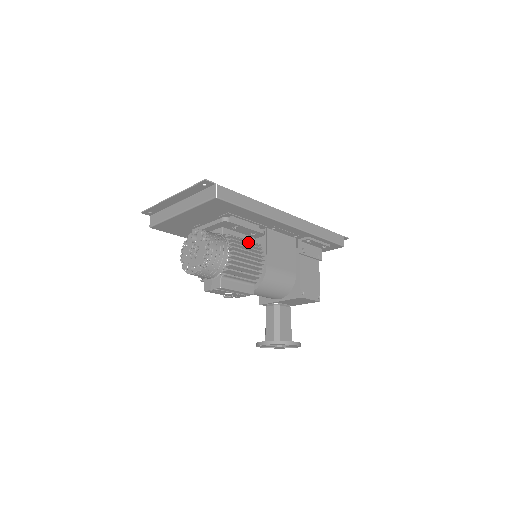
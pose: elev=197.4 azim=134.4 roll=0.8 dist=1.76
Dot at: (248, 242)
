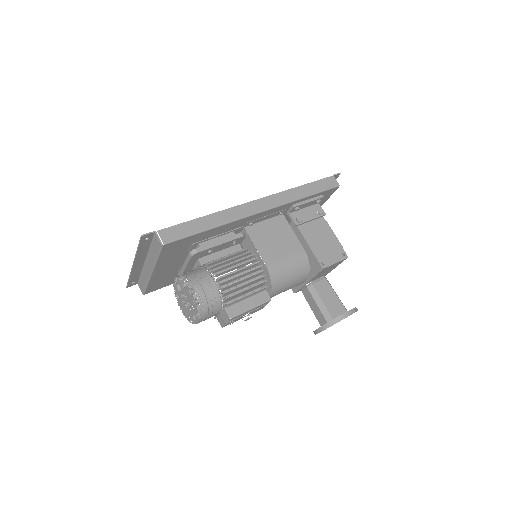
Dot at: (232, 255)
